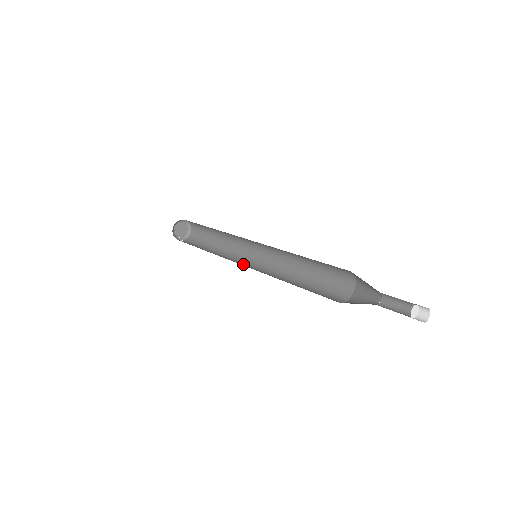
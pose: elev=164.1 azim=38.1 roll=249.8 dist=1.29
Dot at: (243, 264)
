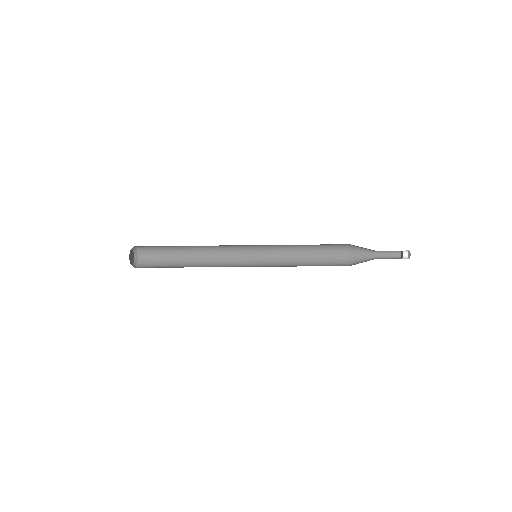
Dot at: occluded
